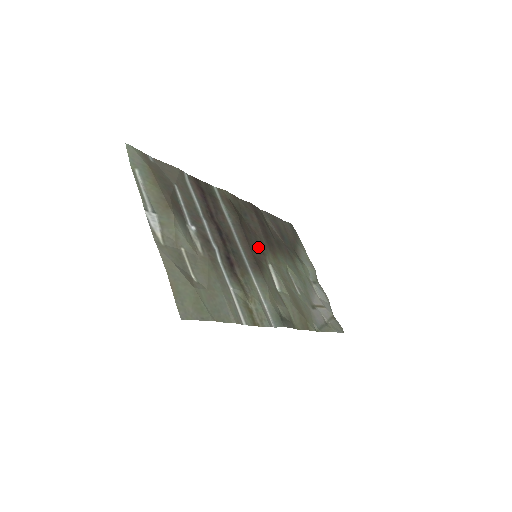
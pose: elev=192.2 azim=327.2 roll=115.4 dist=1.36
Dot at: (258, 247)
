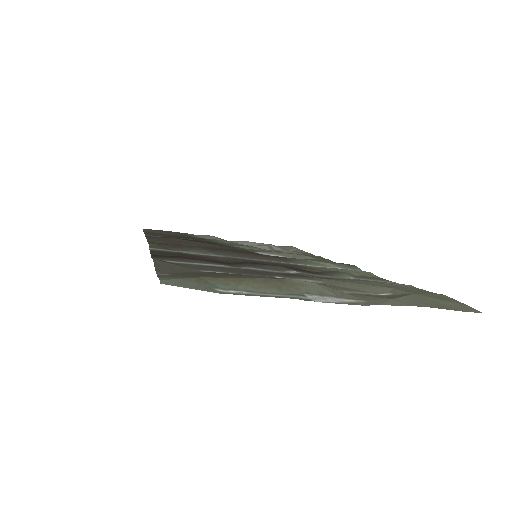
Dot at: (238, 251)
